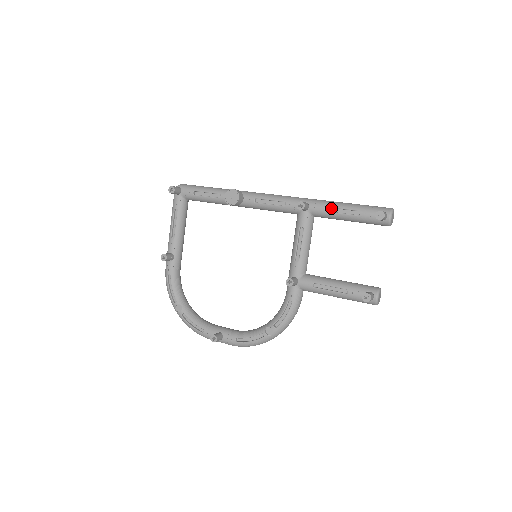
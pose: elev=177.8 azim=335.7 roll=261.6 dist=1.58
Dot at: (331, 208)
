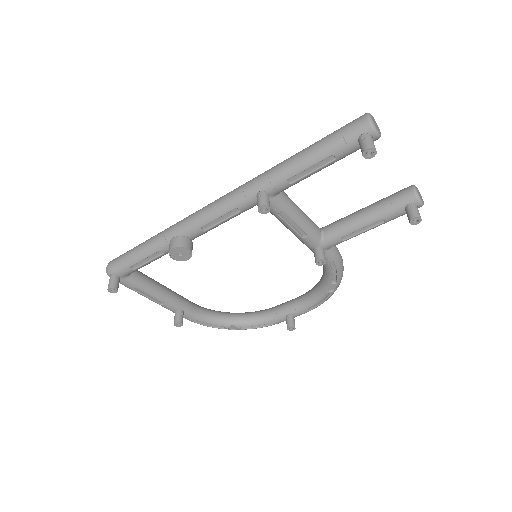
Dot at: (294, 175)
